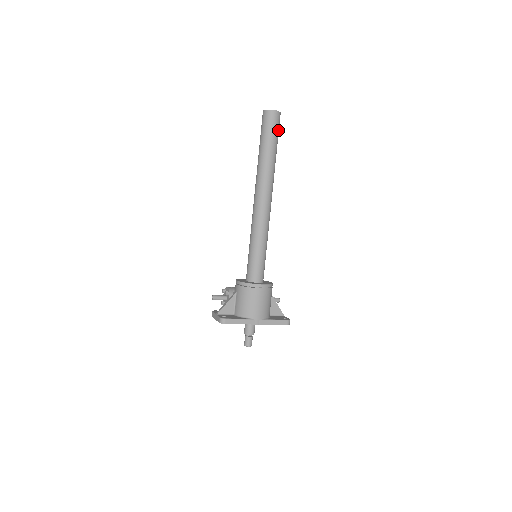
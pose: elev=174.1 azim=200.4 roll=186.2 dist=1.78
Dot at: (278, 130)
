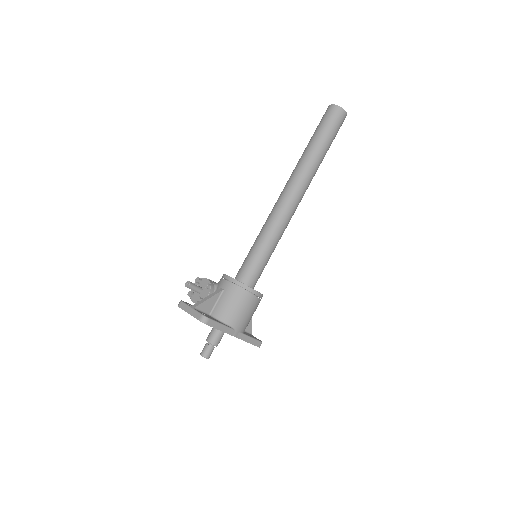
Dot at: occluded
